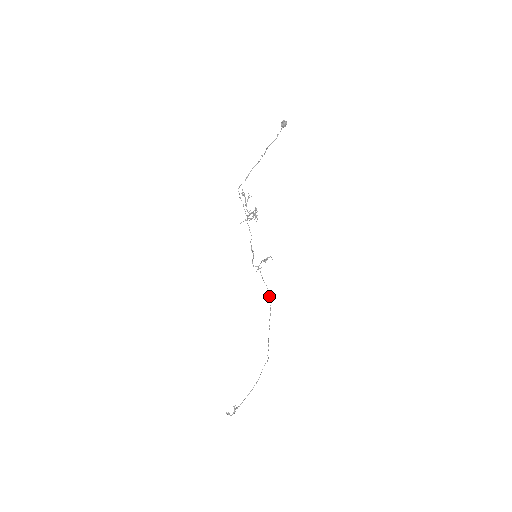
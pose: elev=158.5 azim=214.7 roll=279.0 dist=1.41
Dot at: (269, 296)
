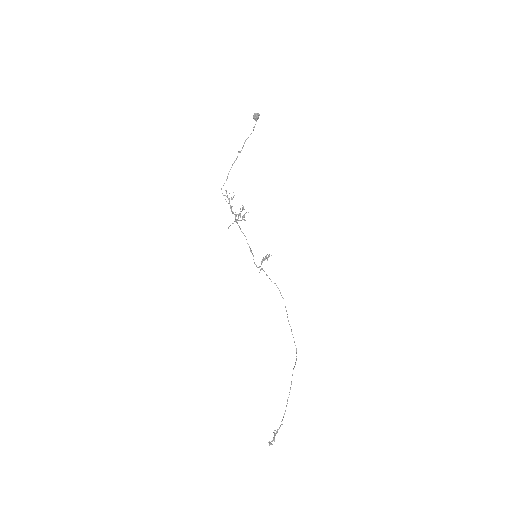
Dot at: (280, 293)
